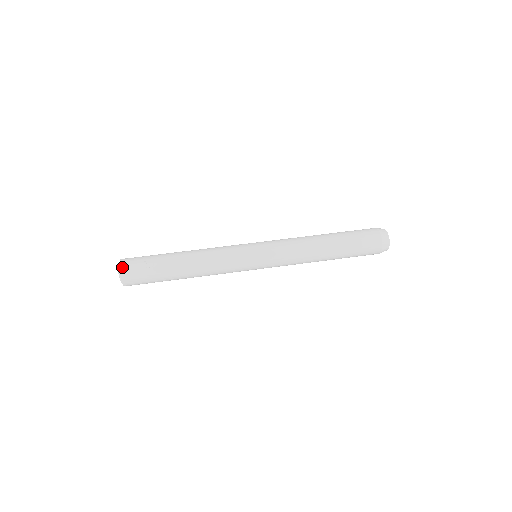
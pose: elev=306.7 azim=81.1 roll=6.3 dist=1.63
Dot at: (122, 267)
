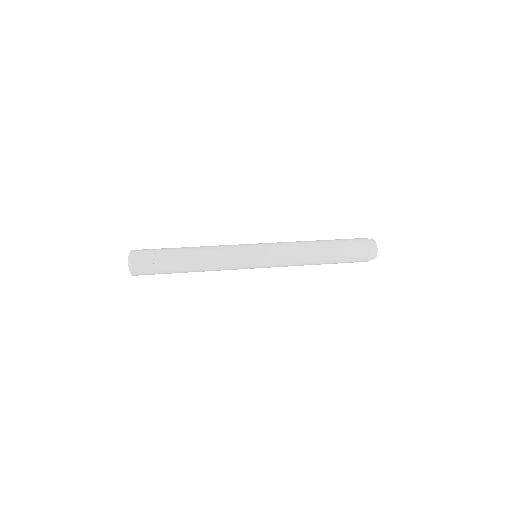
Dot at: (132, 261)
